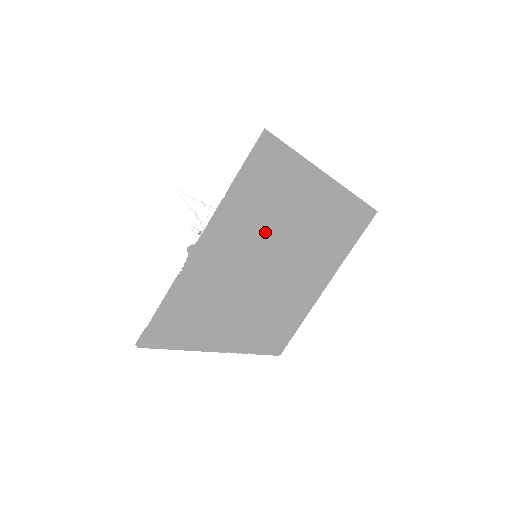
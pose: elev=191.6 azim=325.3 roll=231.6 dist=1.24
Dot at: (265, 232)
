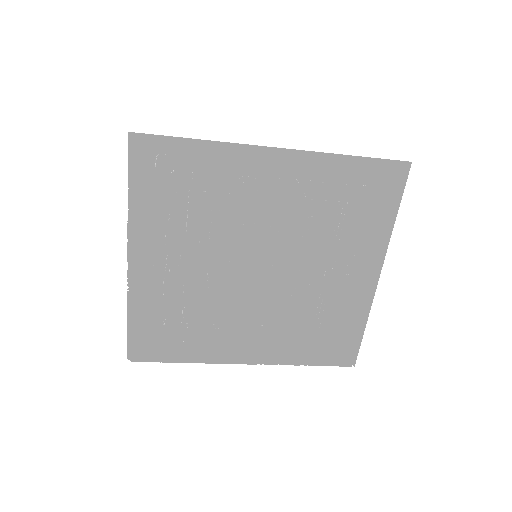
Dot at: occluded
